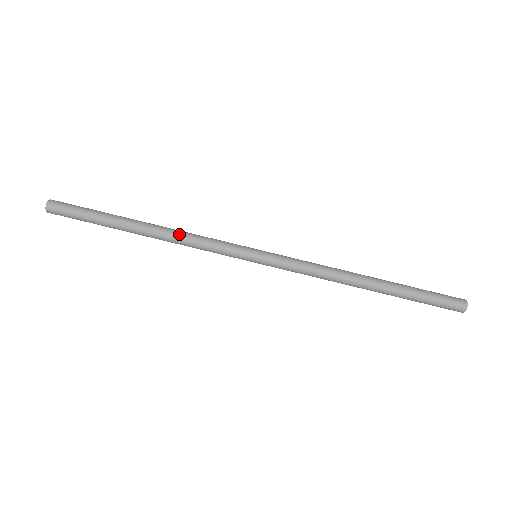
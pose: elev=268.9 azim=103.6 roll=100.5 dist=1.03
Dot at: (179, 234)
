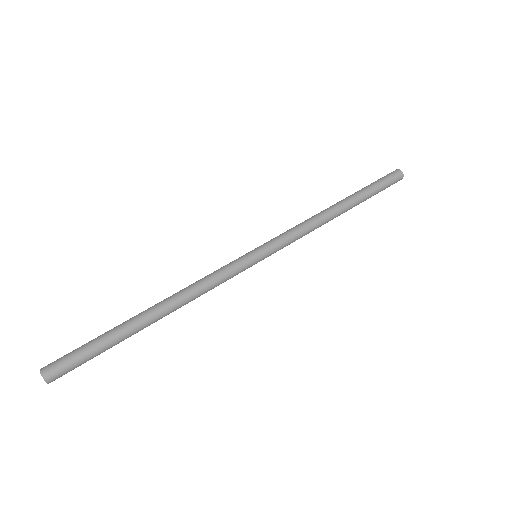
Dot at: (187, 290)
